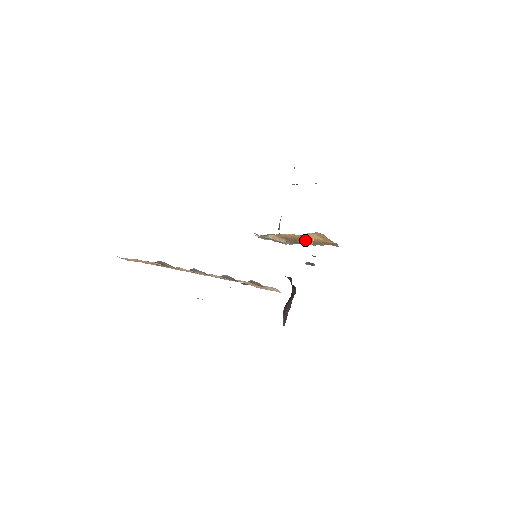
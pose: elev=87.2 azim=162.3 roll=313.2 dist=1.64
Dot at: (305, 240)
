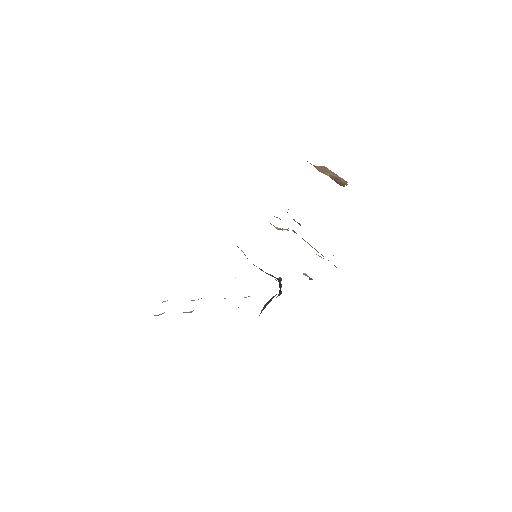
Dot at: occluded
